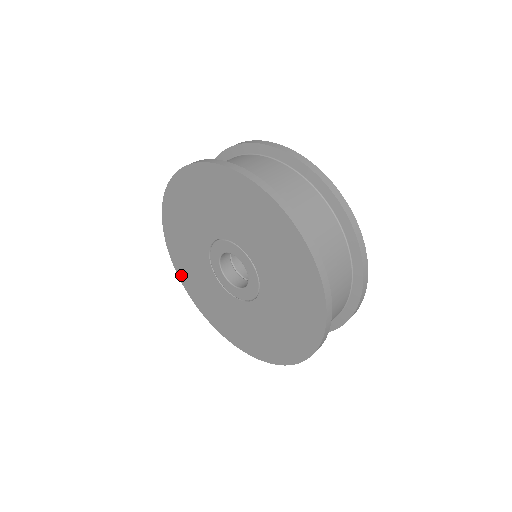
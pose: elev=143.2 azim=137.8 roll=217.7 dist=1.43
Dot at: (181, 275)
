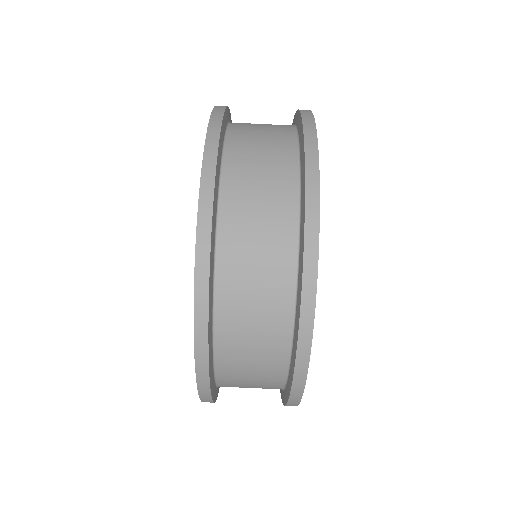
Dot at: occluded
